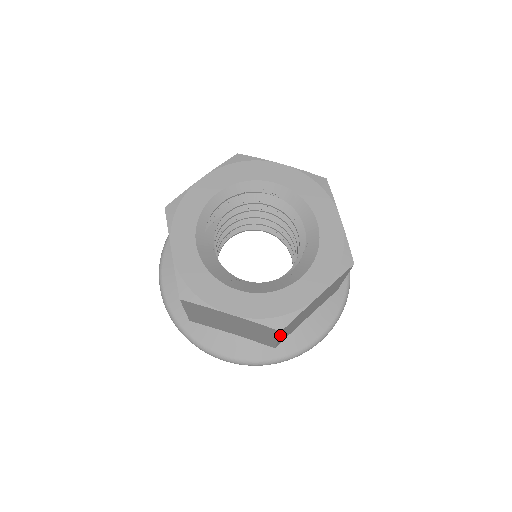
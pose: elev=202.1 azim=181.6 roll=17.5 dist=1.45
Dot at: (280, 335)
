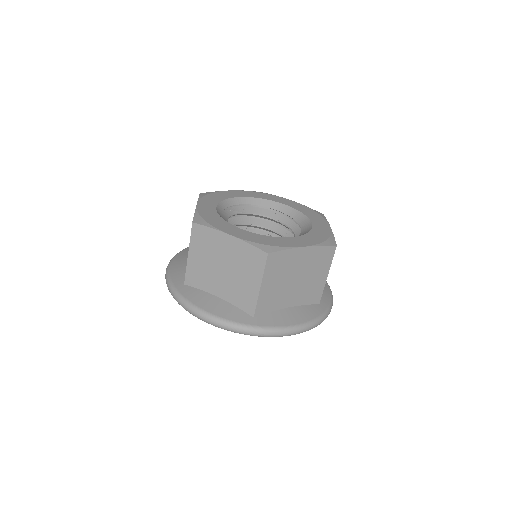
Dot at: (265, 271)
